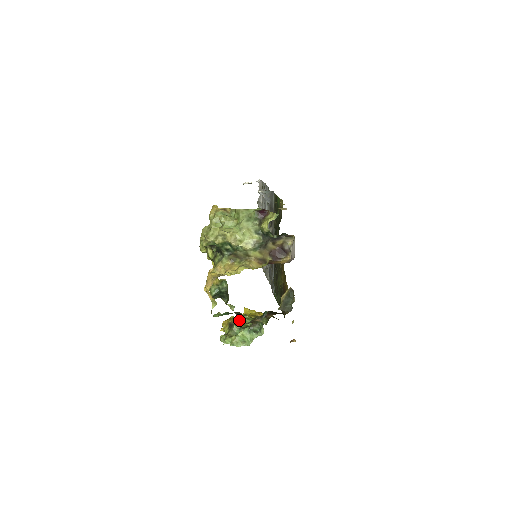
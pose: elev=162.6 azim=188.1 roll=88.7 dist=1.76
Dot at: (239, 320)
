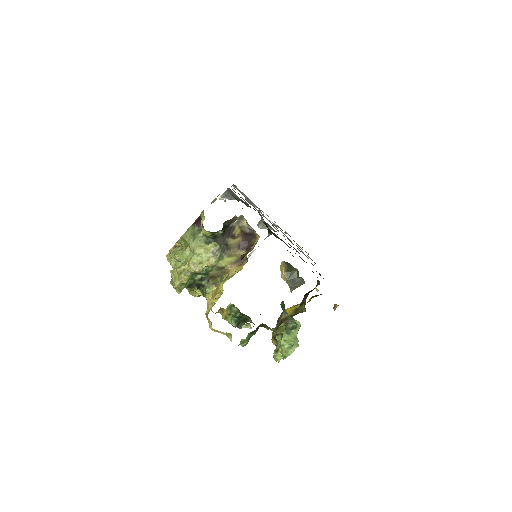
Dot at: (279, 328)
